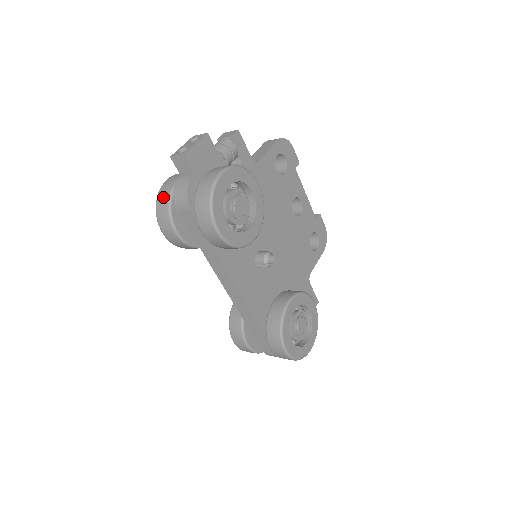
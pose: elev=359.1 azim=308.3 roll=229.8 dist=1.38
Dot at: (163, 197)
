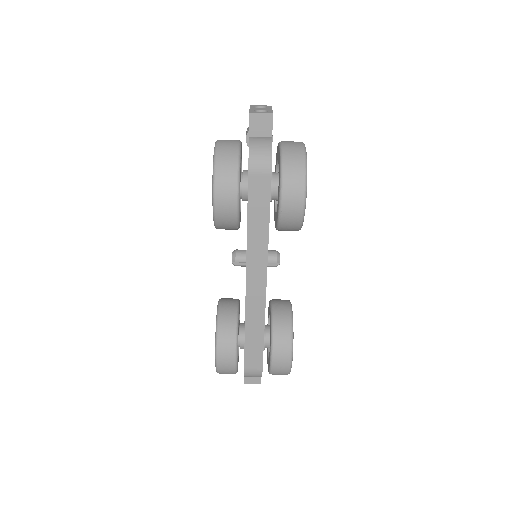
Dot at: (228, 155)
